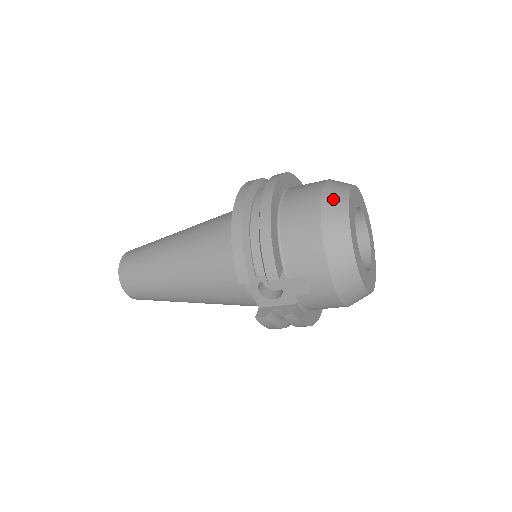
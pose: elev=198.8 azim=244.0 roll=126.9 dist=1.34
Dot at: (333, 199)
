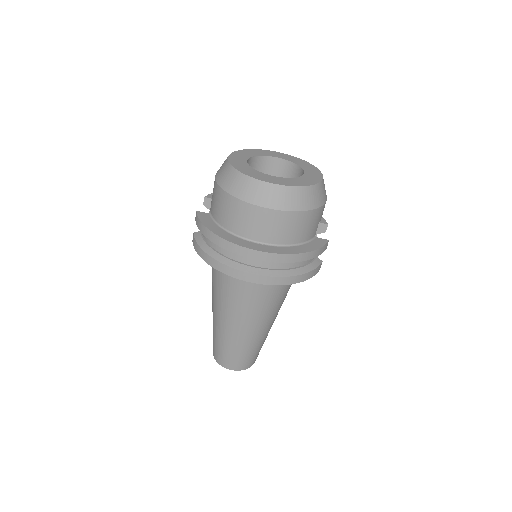
Dot at: occluded
